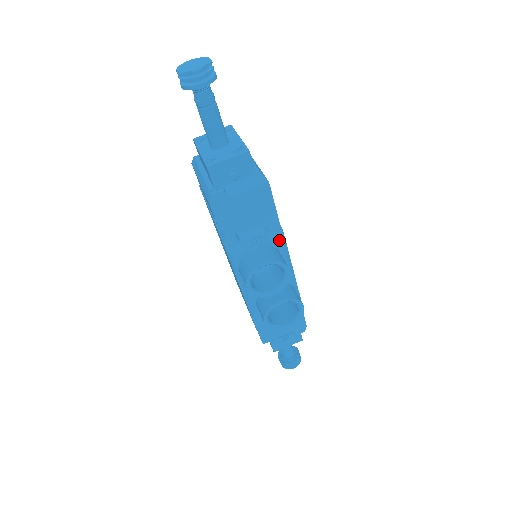
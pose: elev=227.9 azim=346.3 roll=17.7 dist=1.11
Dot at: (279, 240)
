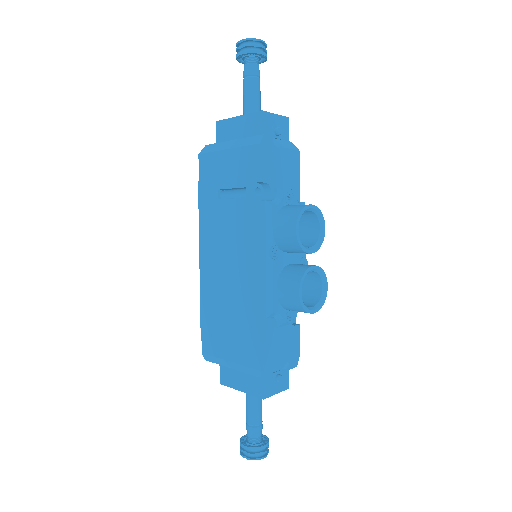
Dot at: occluded
